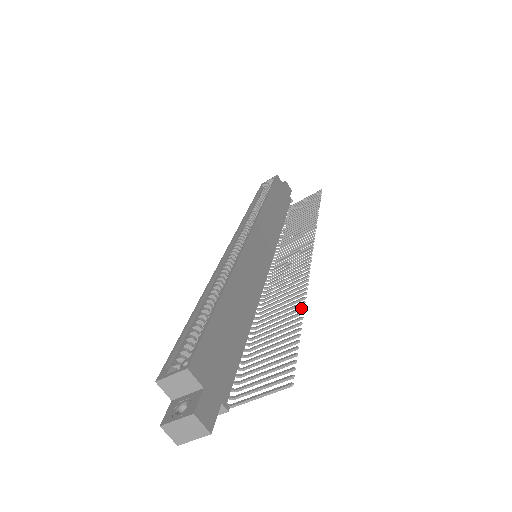
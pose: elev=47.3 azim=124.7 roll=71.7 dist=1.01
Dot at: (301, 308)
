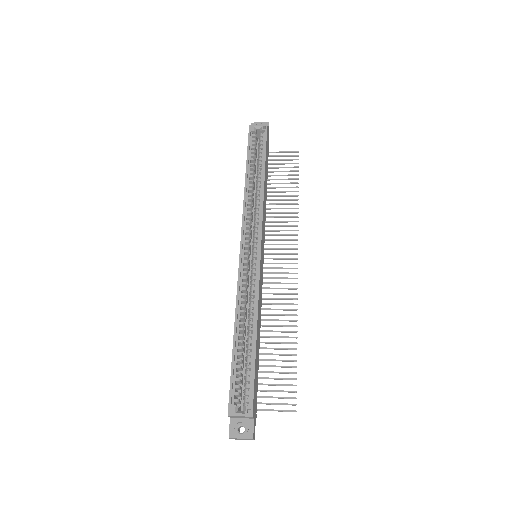
Dot at: occluded
